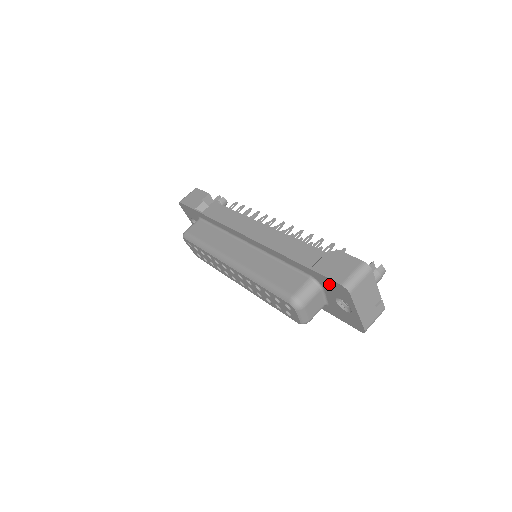
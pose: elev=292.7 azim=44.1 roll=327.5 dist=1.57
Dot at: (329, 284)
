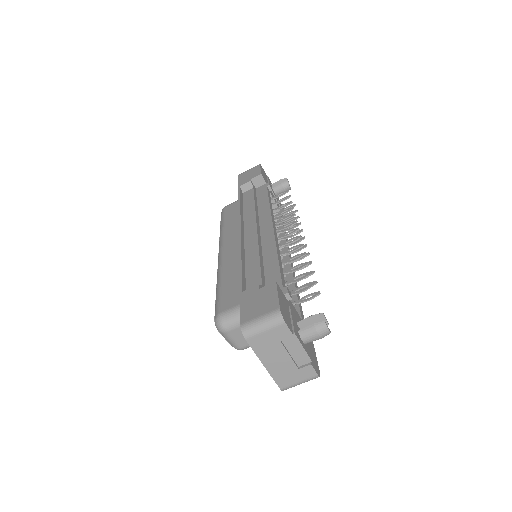
Dot at: occluded
